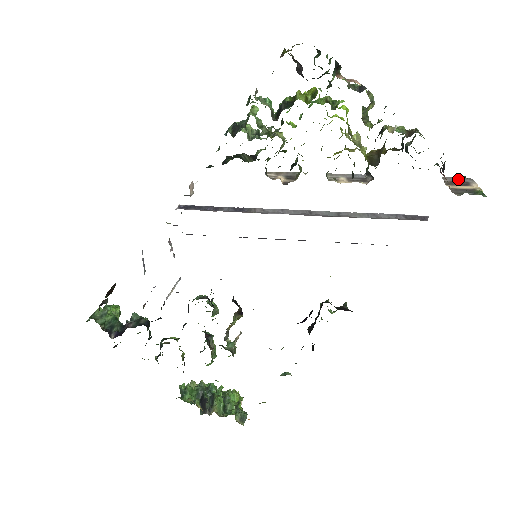
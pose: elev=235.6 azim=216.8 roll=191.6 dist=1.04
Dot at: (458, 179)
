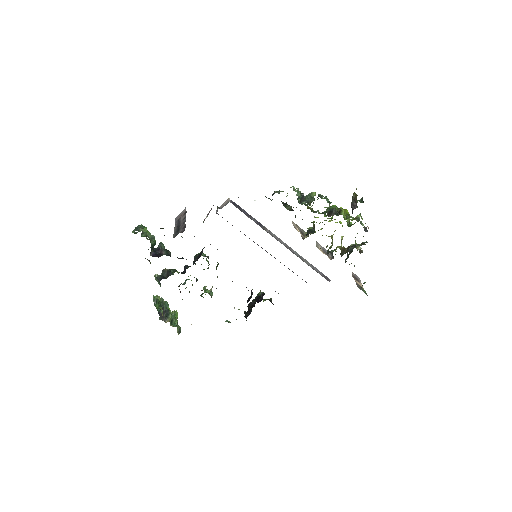
Dot at: (356, 276)
